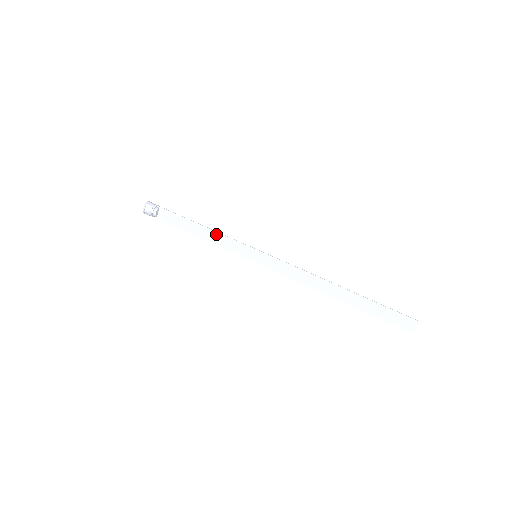
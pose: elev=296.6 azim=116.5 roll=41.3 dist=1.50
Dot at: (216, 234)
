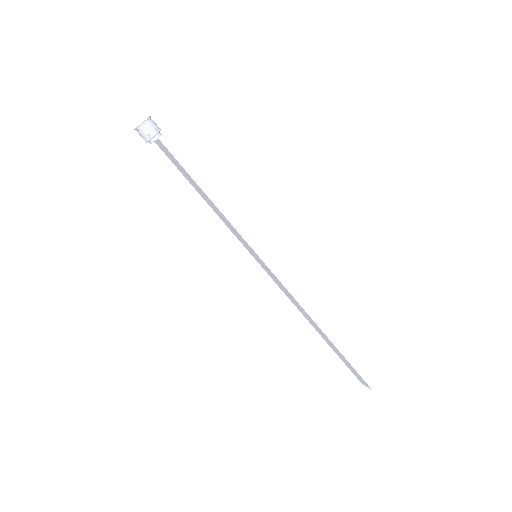
Dot at: (219, 212)
